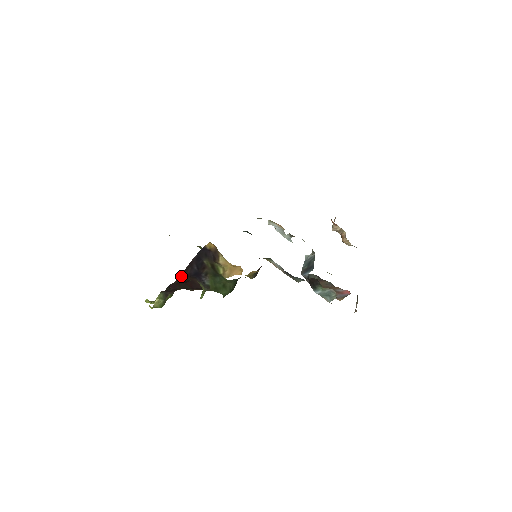
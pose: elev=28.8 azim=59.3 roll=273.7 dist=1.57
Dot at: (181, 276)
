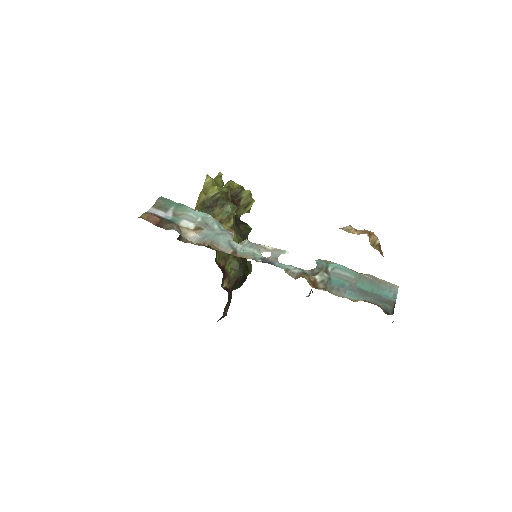
Dot at: occluded
